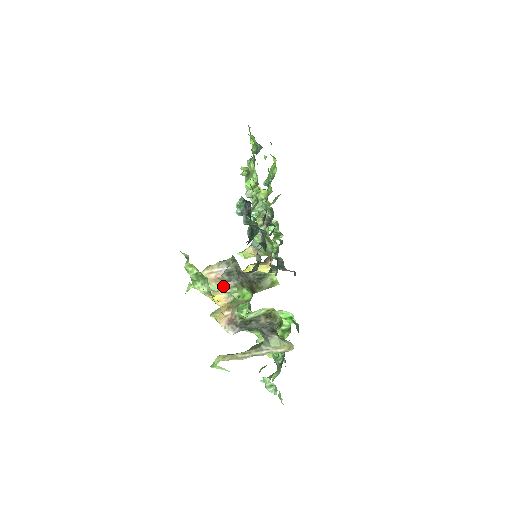
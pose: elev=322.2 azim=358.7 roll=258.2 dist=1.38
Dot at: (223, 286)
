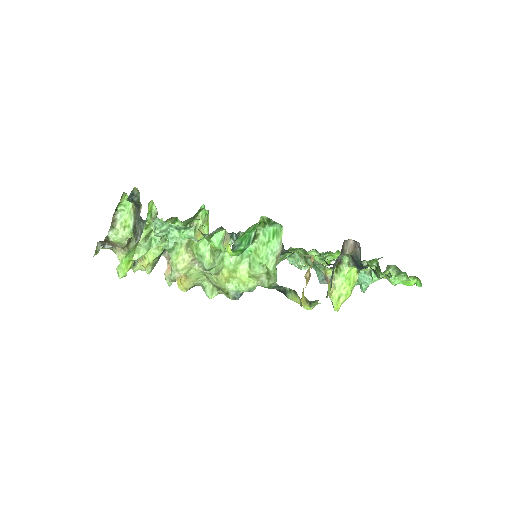
Dot at: (171, 263)
